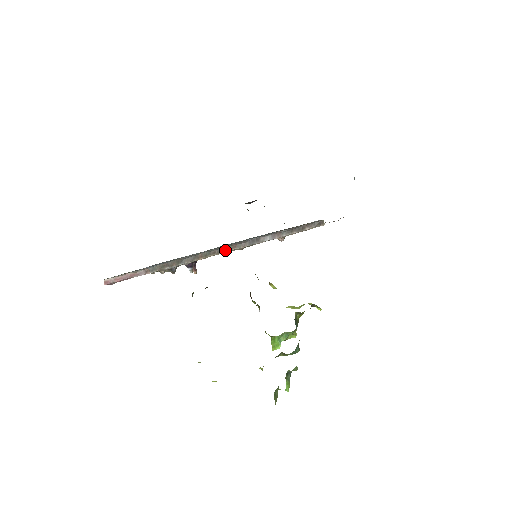
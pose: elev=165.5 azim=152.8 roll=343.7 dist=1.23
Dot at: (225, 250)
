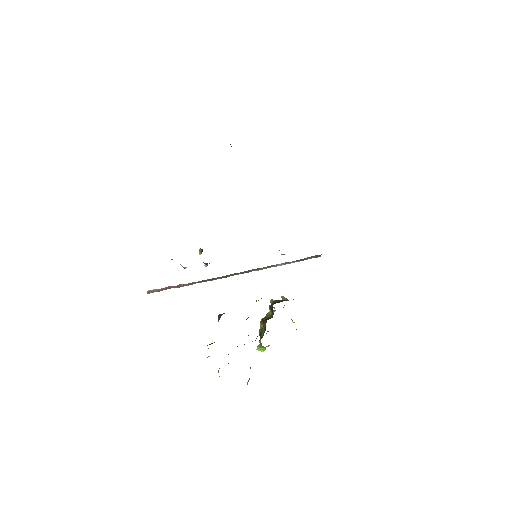
Dot at: (248, 272)
